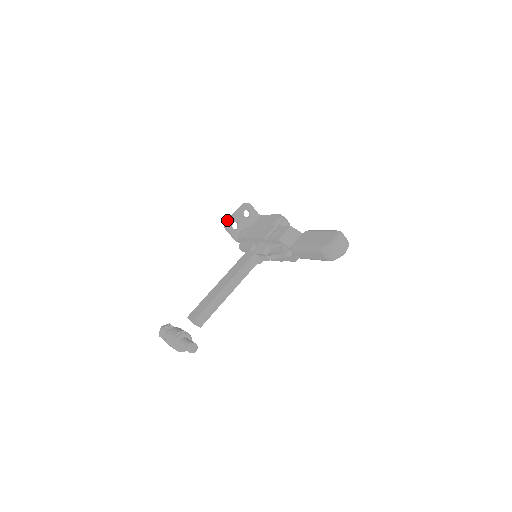
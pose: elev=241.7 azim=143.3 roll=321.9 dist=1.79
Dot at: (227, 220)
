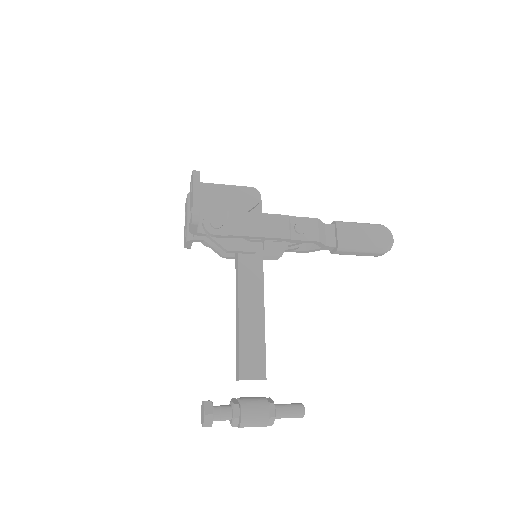
Dot at: (195, 210)
